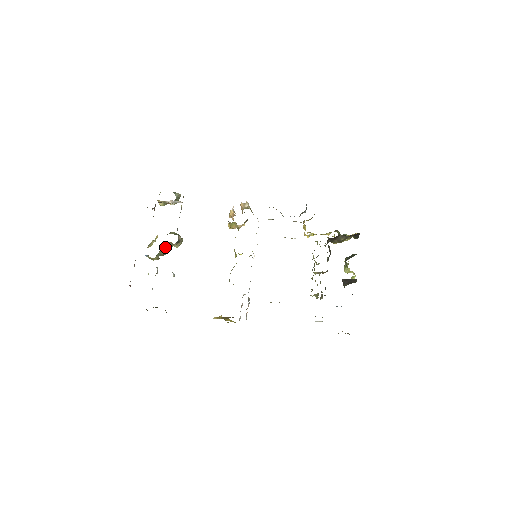
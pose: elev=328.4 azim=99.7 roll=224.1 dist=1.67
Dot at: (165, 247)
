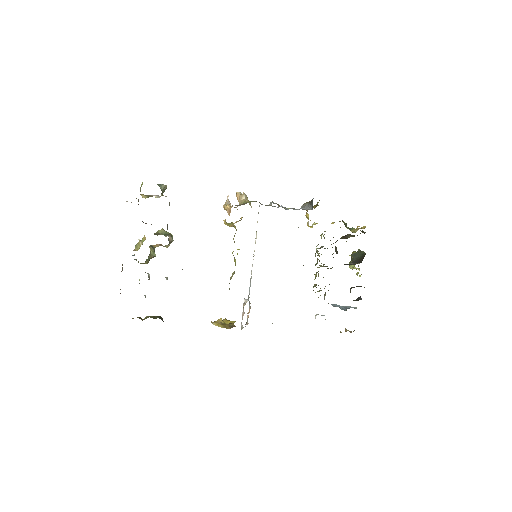
Dot at: (154, 248)
